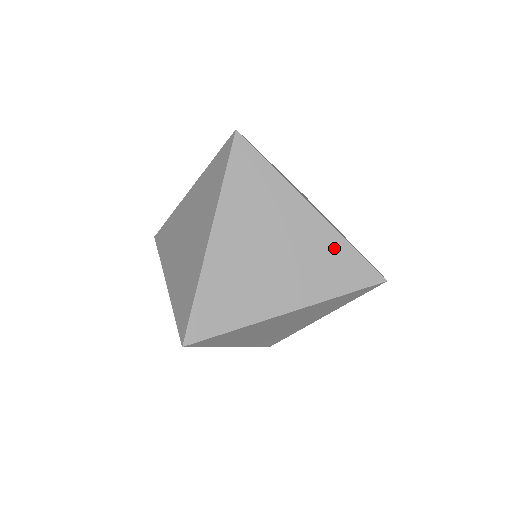
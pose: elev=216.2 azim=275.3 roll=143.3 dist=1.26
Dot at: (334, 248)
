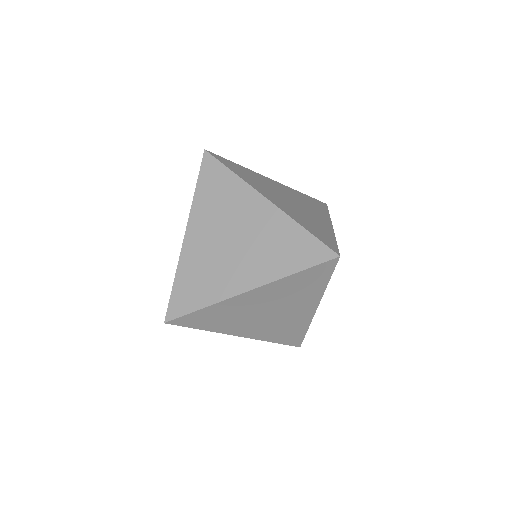
Dot at: (286, 232)
